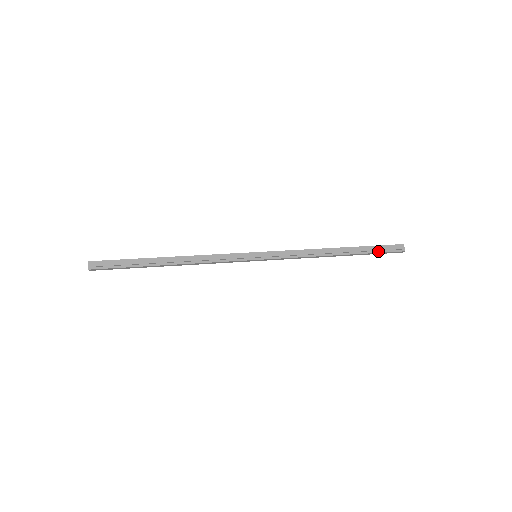
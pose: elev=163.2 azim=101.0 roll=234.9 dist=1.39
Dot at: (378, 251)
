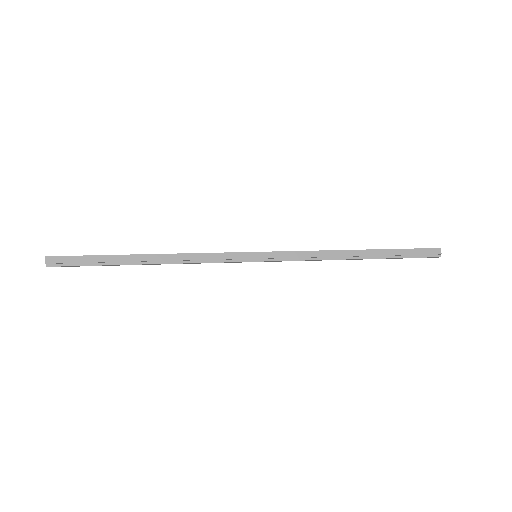
Dot at: (408, 256)
